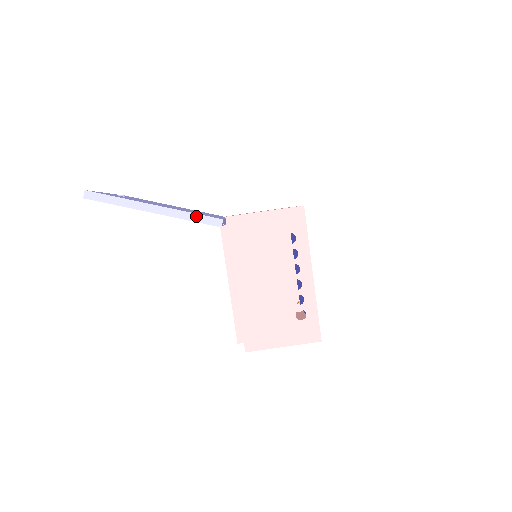
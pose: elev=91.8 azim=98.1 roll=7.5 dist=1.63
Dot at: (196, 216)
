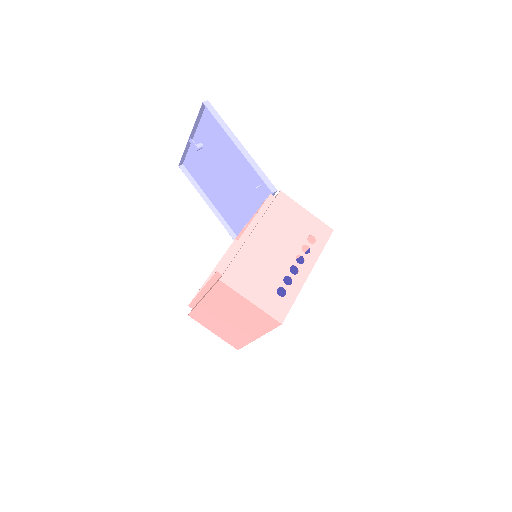
Dot at: (262, 173)
